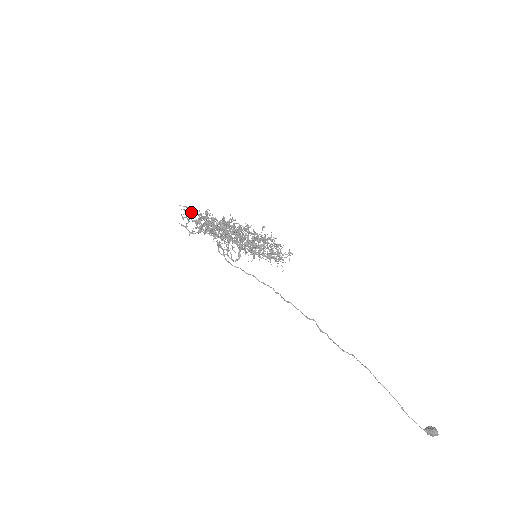
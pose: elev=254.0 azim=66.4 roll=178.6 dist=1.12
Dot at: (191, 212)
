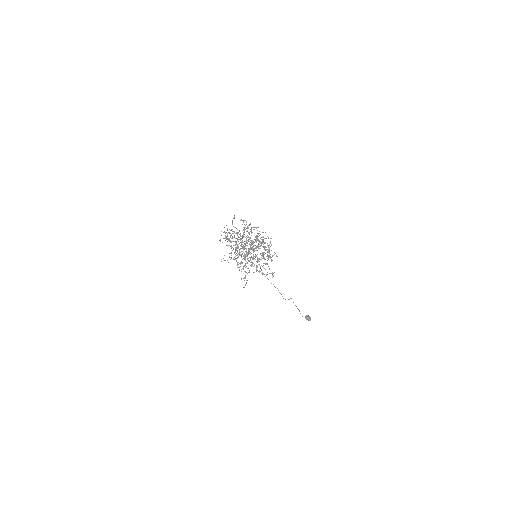
Dot at: (225, 233)
